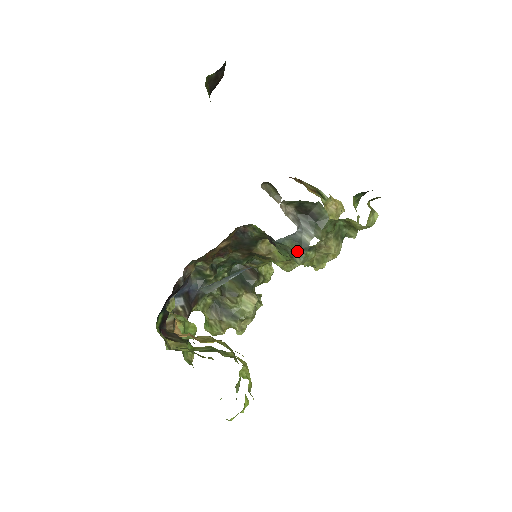
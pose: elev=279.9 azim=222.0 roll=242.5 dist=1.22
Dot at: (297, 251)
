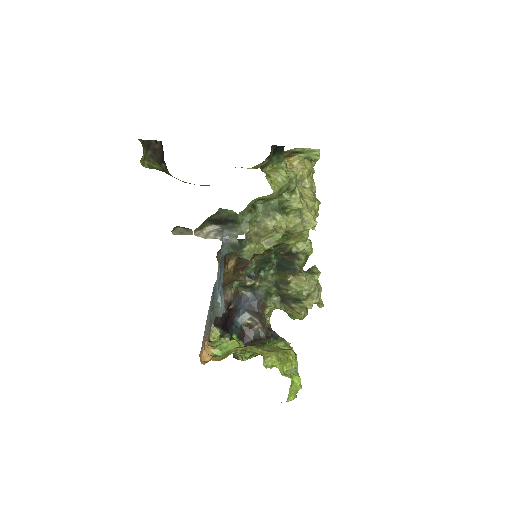
Dot at: (238, 253)
